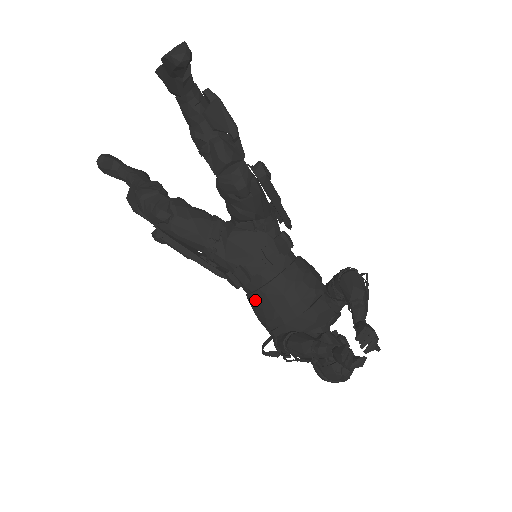
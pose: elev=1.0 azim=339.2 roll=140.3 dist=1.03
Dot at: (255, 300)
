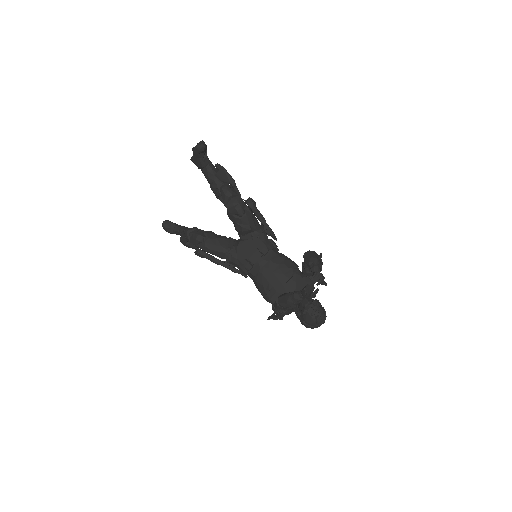
Dot at: (257, 280)
